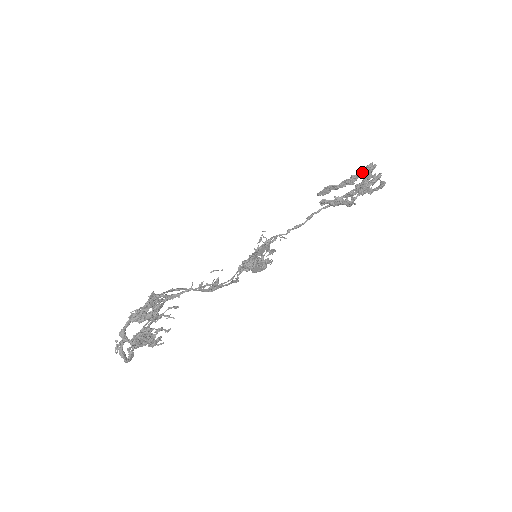
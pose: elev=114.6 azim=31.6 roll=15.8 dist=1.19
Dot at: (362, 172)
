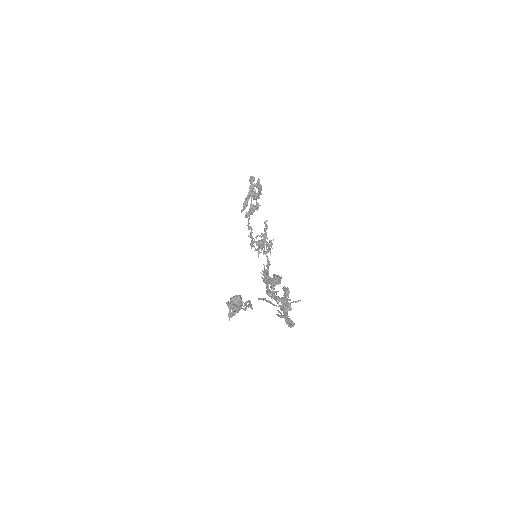
Dot at: (252, 182)
